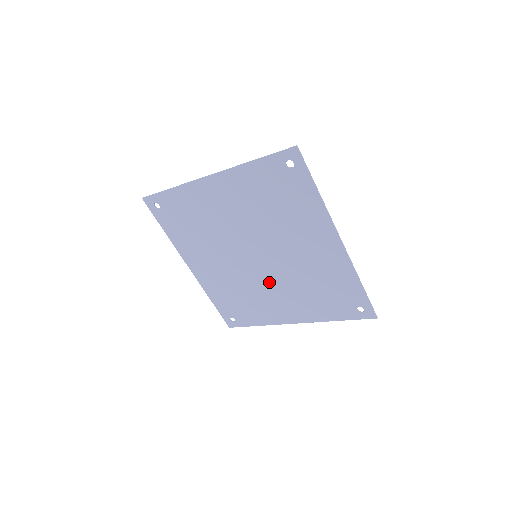
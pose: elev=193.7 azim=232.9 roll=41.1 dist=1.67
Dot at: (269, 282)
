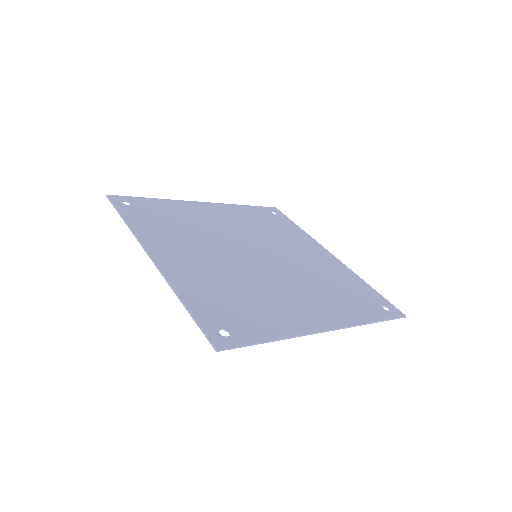
Dot at: (284, 255)
